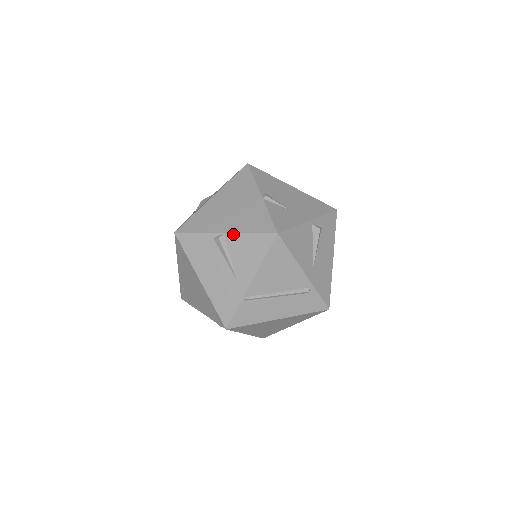
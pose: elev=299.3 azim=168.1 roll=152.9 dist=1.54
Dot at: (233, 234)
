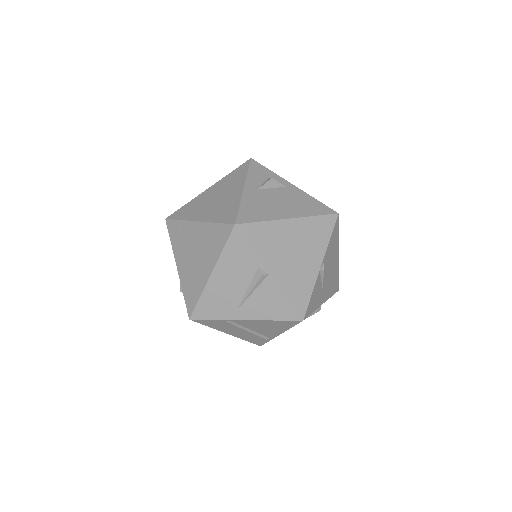
Dot at: (275, 283)
